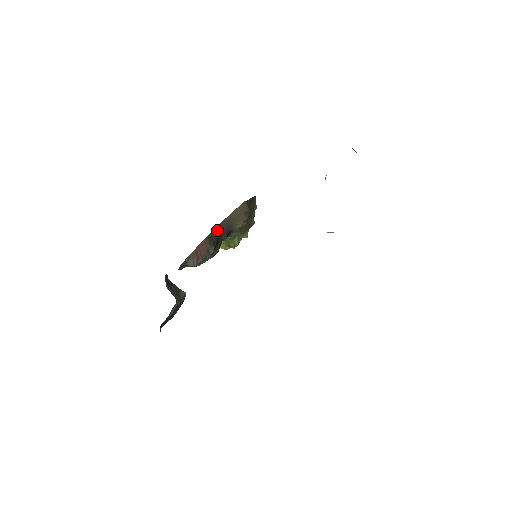
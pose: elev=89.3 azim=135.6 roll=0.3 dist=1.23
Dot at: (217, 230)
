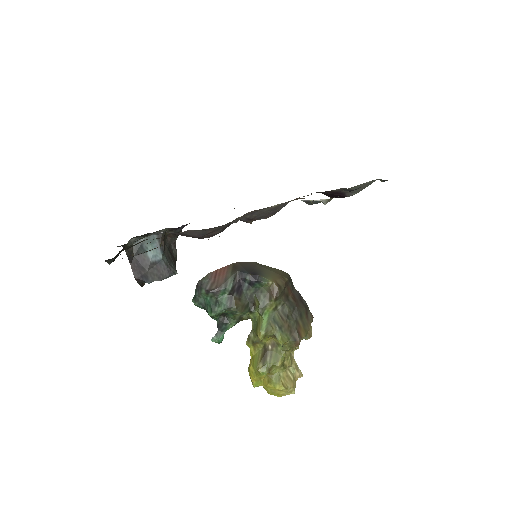
Dot at: (245, 265)
